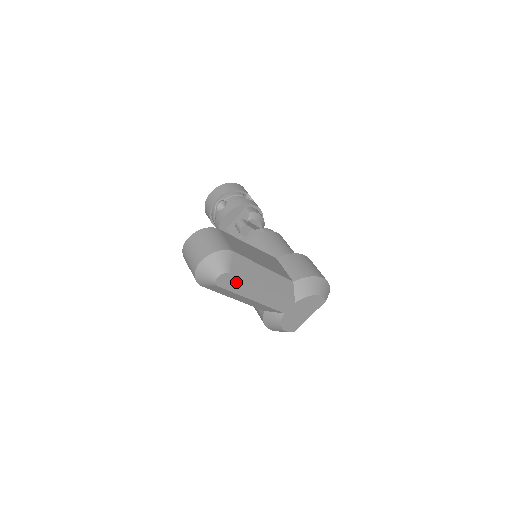
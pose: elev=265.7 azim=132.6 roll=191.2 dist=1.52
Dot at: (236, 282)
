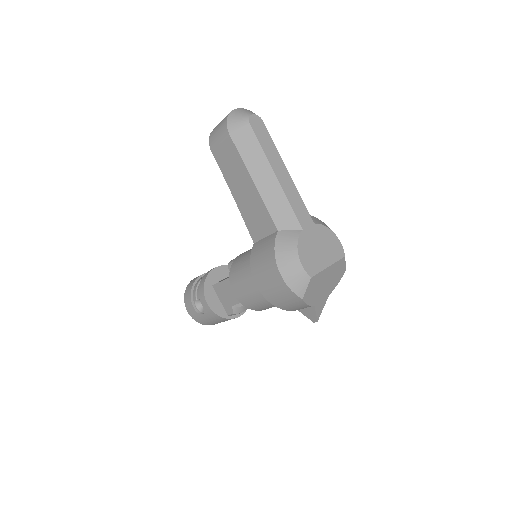
Dot at: (265, 136)
